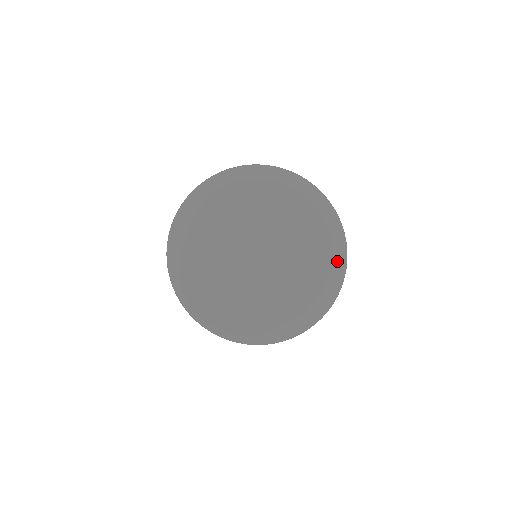
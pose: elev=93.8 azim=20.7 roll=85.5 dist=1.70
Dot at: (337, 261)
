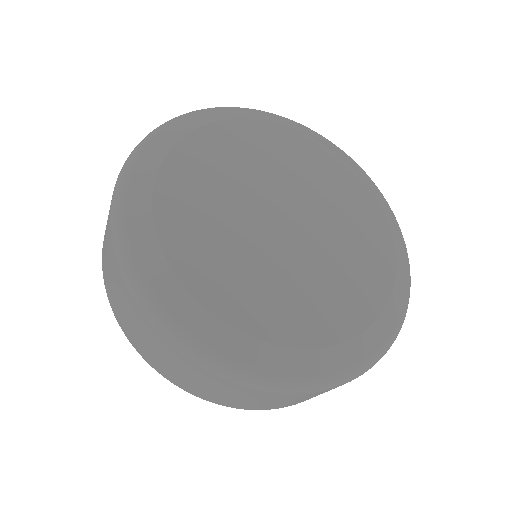
Dot at: (375, 335)
